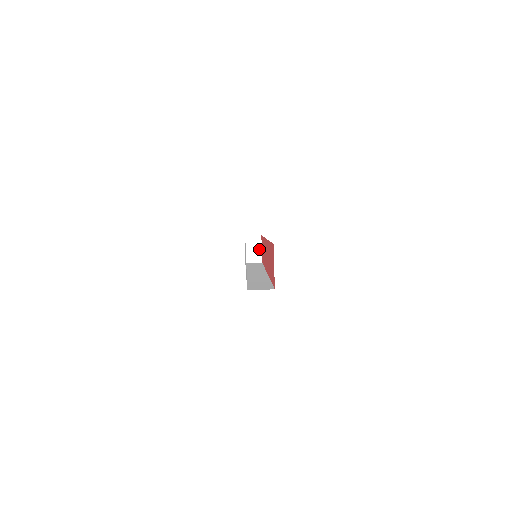
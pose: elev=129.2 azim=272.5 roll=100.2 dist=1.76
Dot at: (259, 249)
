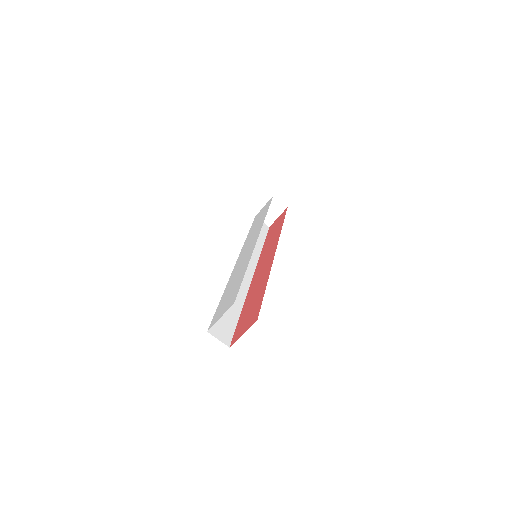
Dot at: (276, 215)
